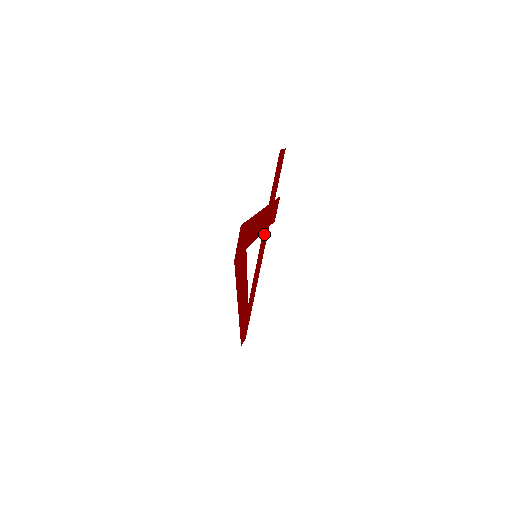
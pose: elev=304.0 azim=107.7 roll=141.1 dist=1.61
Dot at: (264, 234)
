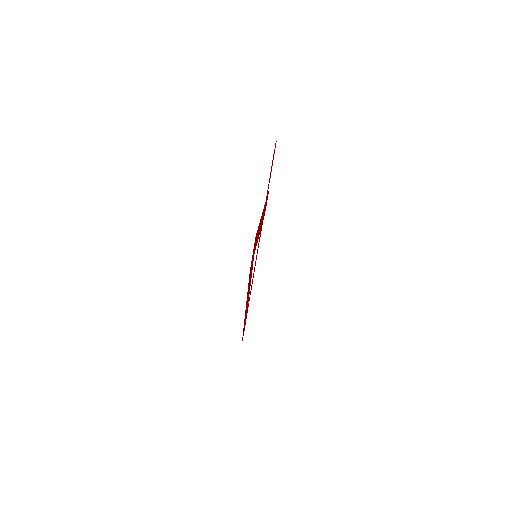
Dot at: occluded
